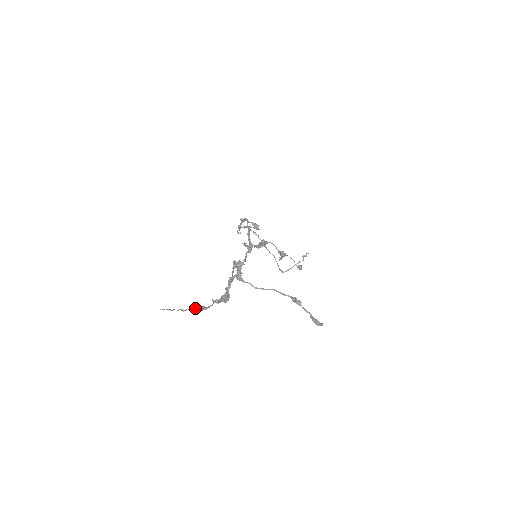
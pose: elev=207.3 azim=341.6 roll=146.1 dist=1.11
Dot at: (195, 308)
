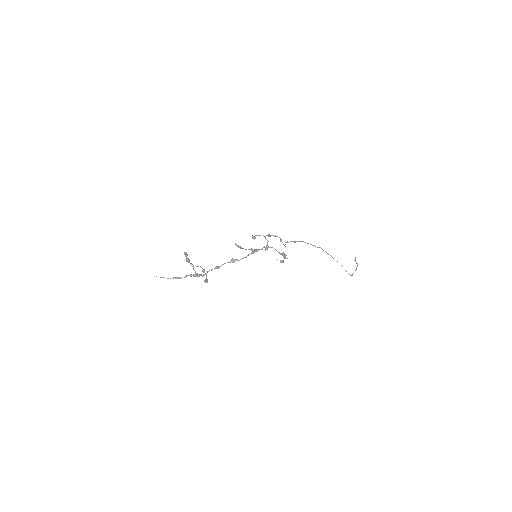
Dot at: occluded
